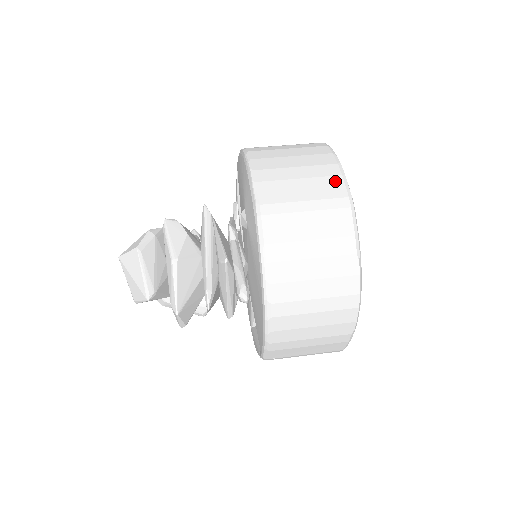
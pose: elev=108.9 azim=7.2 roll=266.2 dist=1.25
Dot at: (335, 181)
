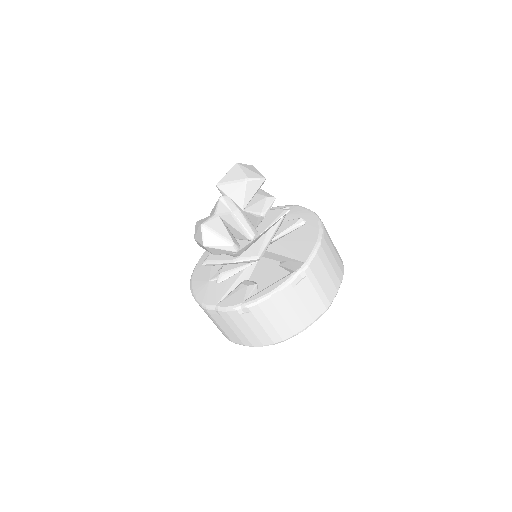
Dot at: occluded
